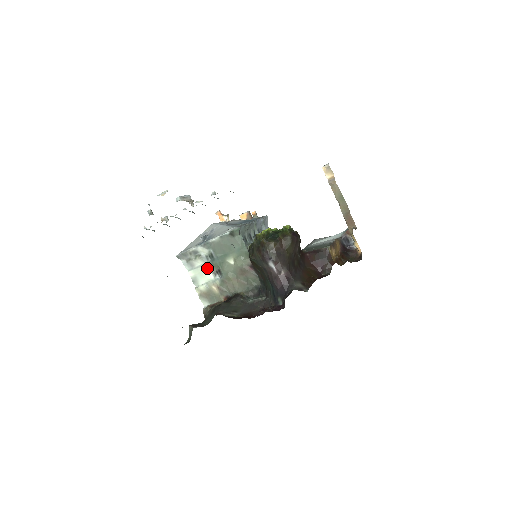
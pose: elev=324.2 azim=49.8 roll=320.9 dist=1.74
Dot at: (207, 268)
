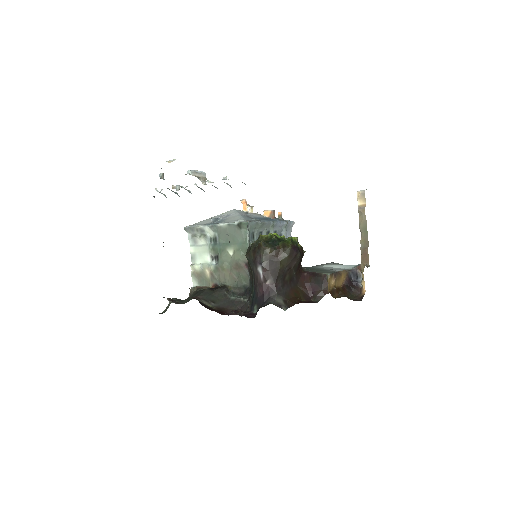
Dot at: (207, 250)
